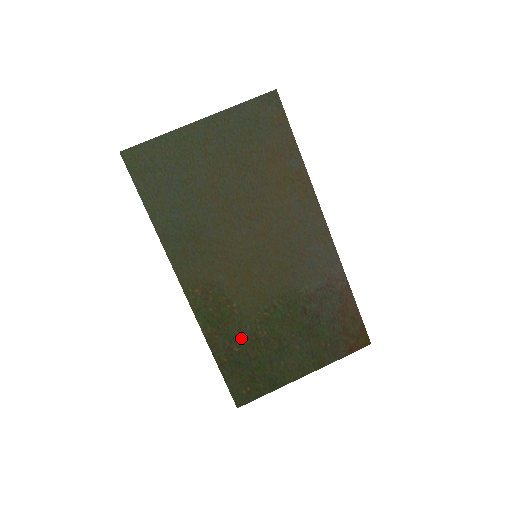
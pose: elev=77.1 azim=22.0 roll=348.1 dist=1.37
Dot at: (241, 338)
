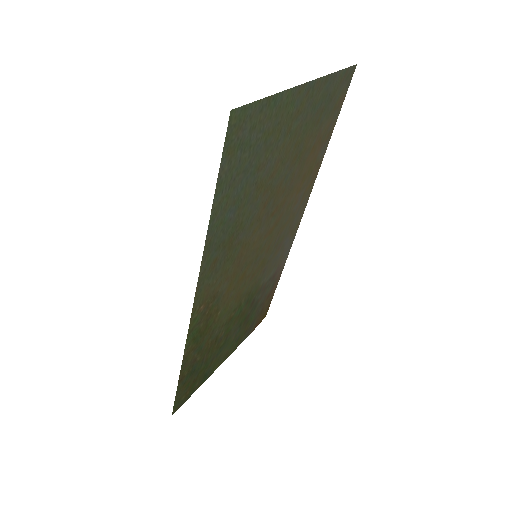
Dot at: (207, 345)
